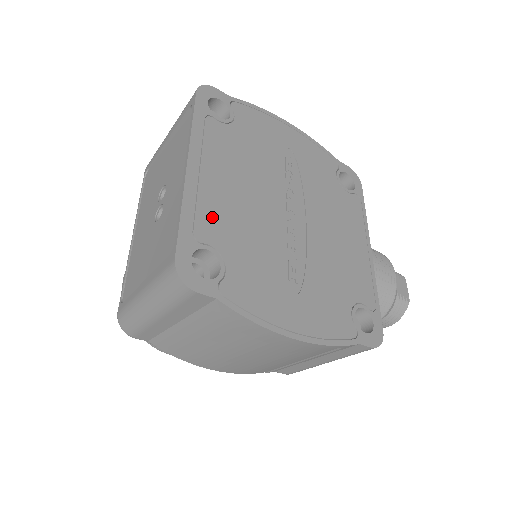
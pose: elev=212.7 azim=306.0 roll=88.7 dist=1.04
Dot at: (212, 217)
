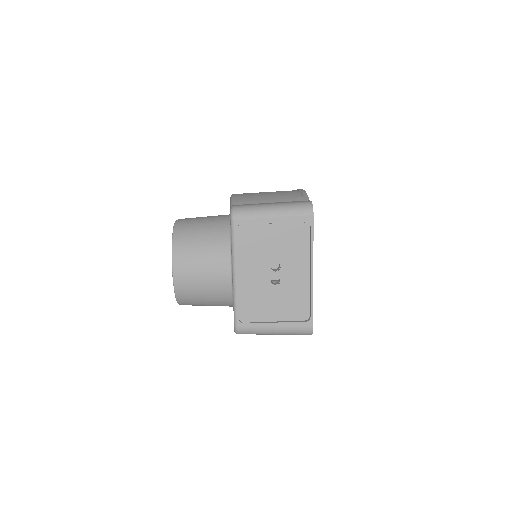
Dot at: occluded
